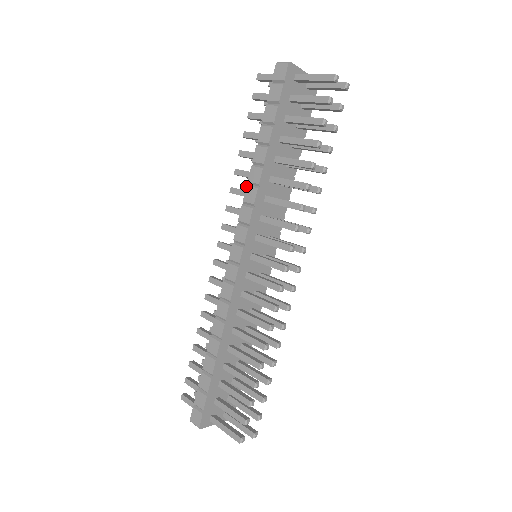
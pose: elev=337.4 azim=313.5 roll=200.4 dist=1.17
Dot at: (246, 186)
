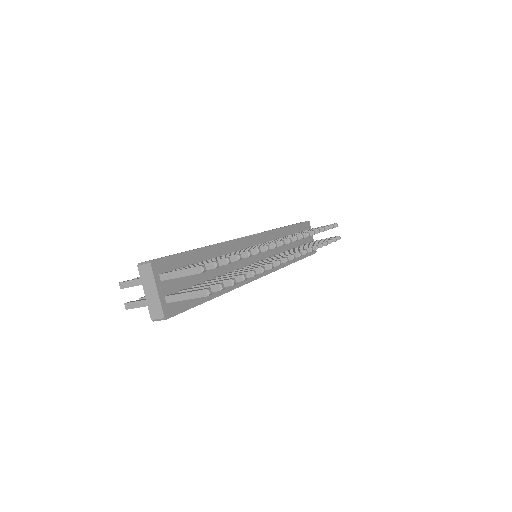
Dot at: occluded
